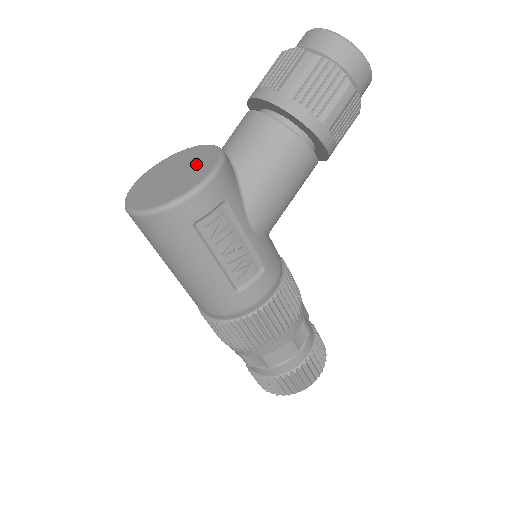
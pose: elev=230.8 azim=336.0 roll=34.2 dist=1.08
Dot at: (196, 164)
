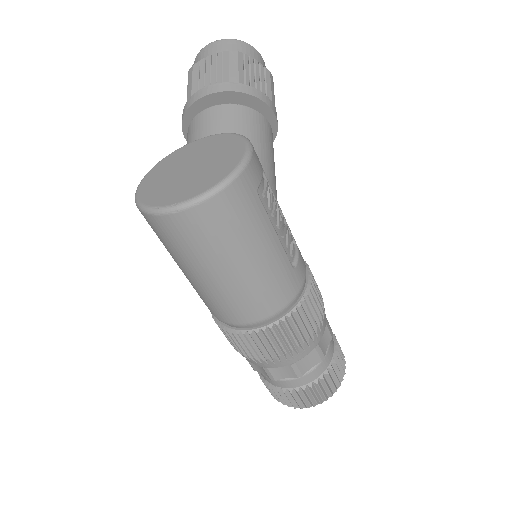
Dot at: (209, 149)
